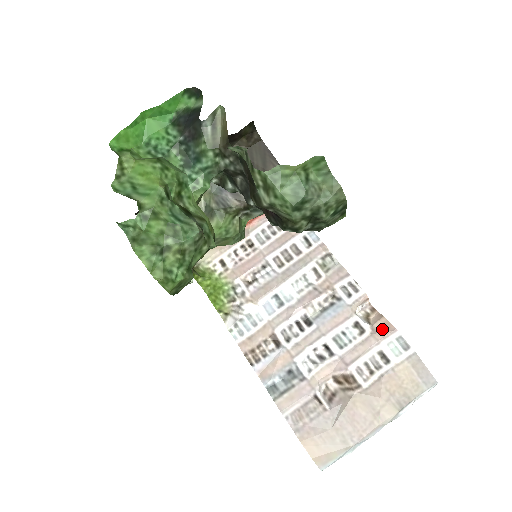
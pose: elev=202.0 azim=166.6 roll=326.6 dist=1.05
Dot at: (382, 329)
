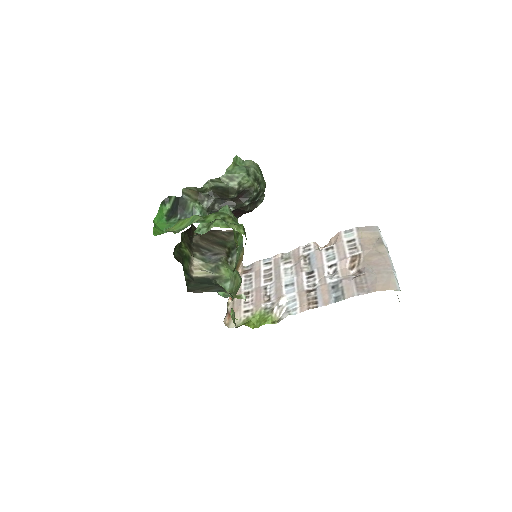
Dot at: (336, 239)
